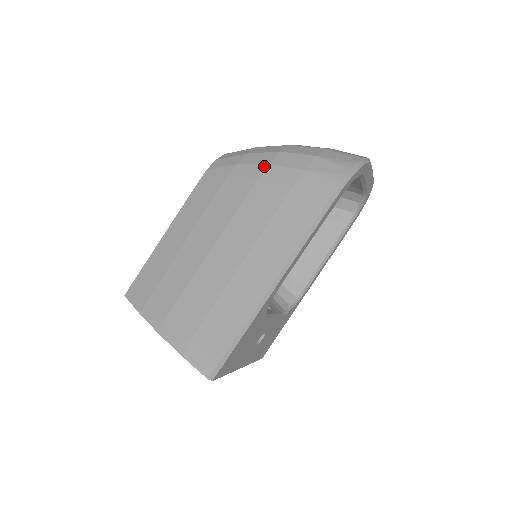
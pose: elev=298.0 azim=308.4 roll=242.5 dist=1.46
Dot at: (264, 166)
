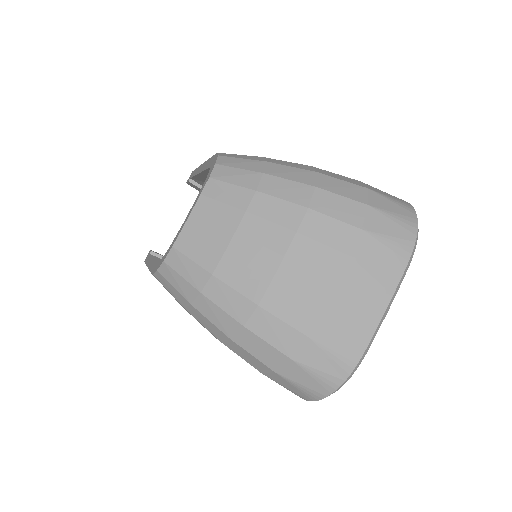
Dot at: occluded
